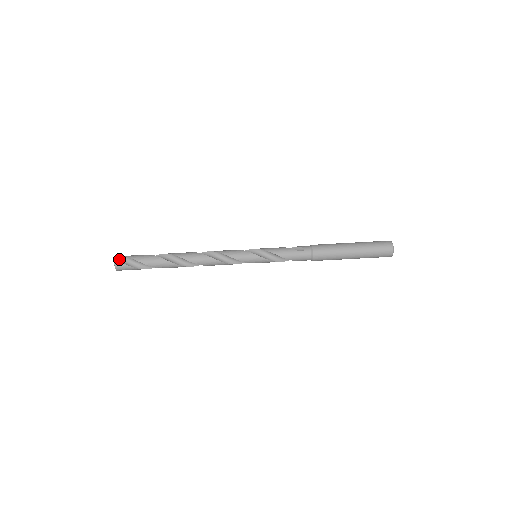
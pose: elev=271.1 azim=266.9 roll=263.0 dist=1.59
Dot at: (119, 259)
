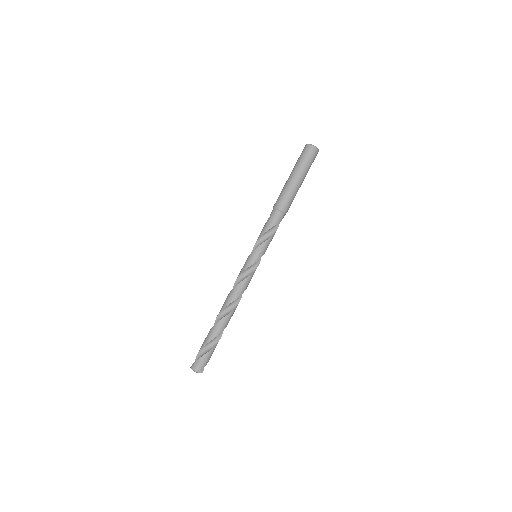
Dot at: occluded
